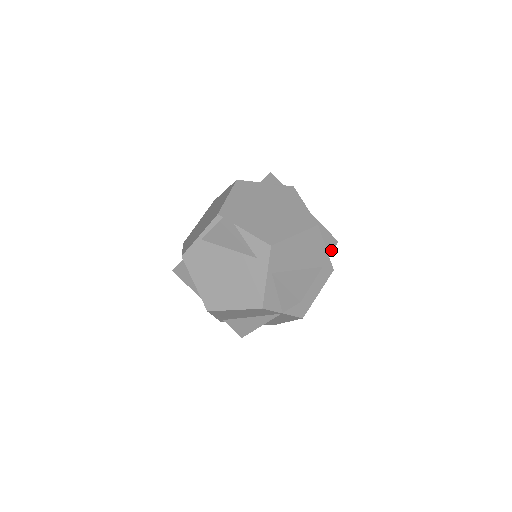
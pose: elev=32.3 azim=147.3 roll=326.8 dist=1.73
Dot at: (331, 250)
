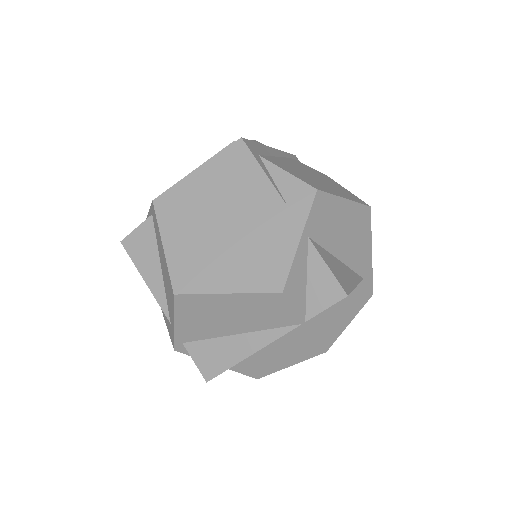
Dot at: occluded
